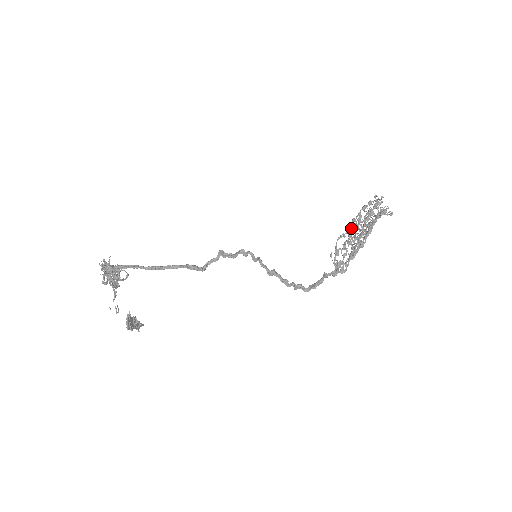
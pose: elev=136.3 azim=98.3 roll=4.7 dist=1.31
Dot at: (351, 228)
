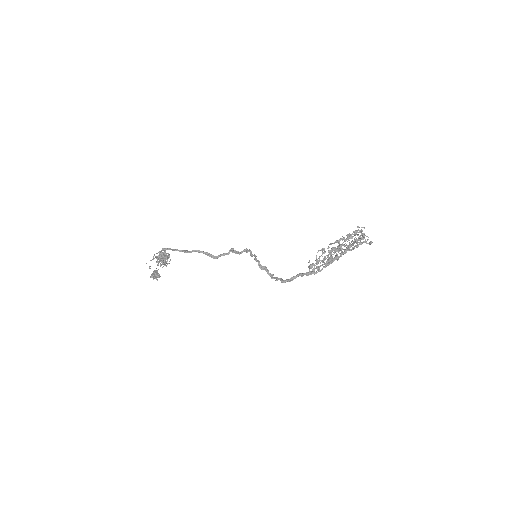
Dot at: (333, 247)
